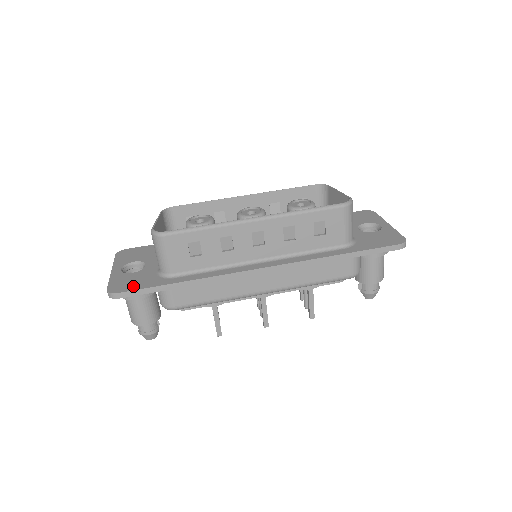
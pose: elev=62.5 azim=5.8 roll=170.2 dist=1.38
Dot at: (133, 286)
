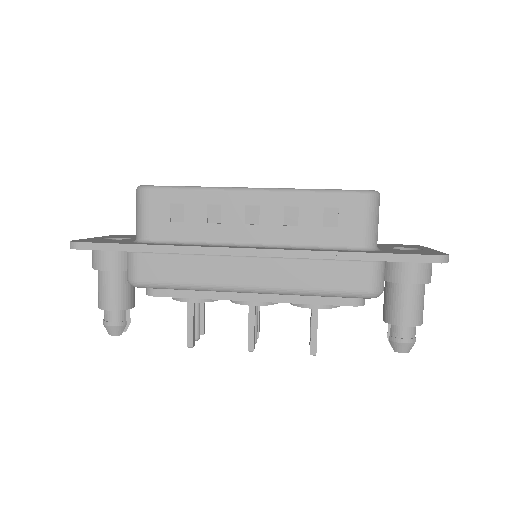
Dot at: (99, 241)
